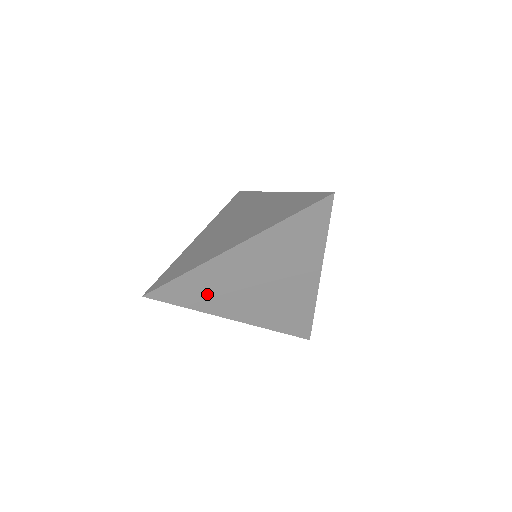
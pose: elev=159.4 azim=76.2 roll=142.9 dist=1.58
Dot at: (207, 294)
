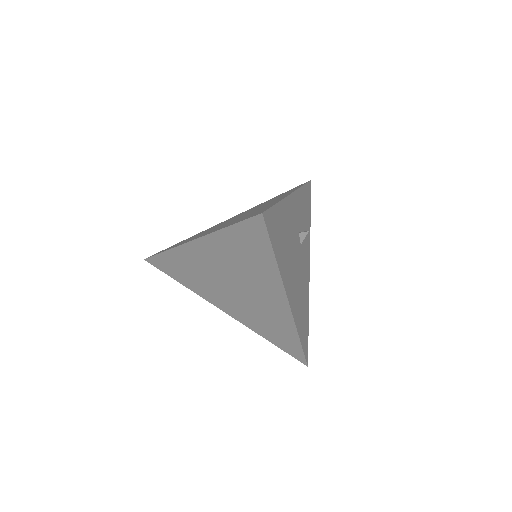
Dot at: (190, 277)
